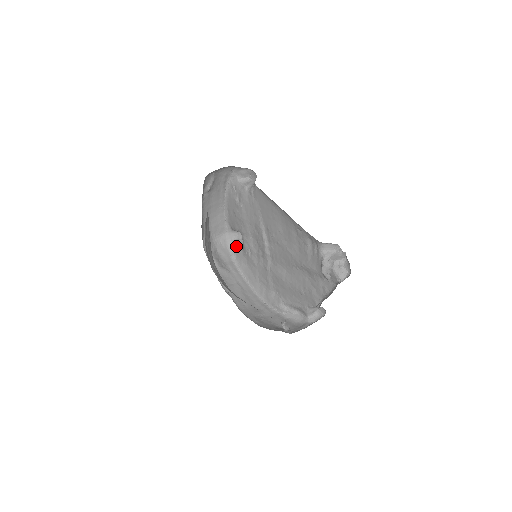
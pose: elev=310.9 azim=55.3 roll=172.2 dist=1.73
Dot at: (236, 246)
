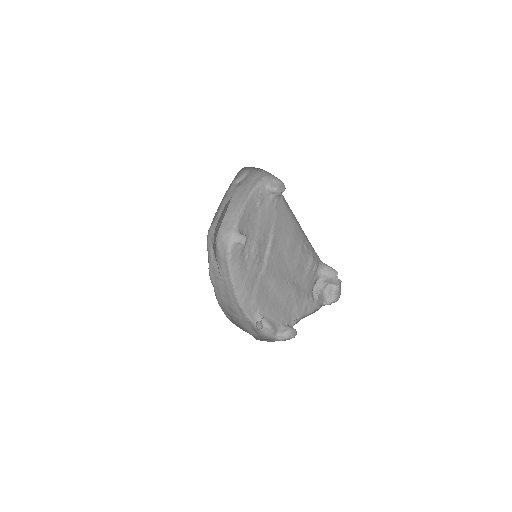
Dot at: (236, 248)
